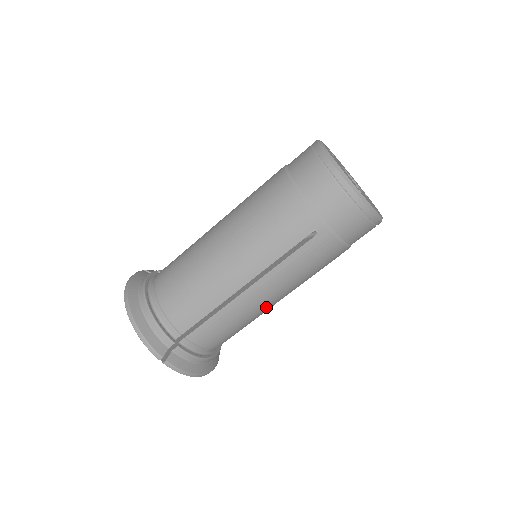
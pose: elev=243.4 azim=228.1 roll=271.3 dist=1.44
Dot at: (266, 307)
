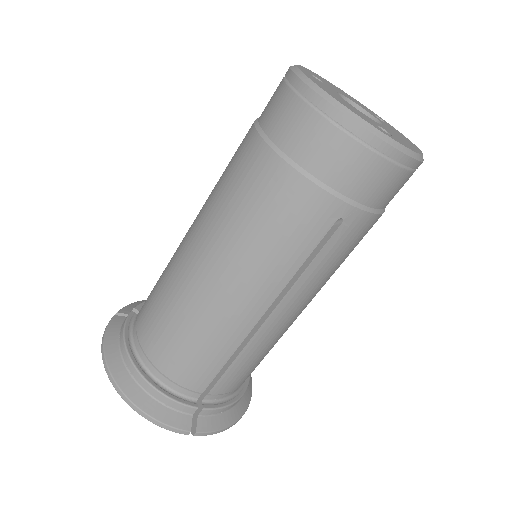
Dot at: (295, 319)
